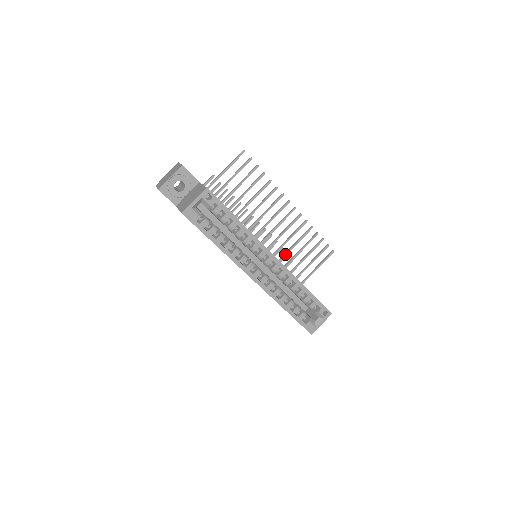
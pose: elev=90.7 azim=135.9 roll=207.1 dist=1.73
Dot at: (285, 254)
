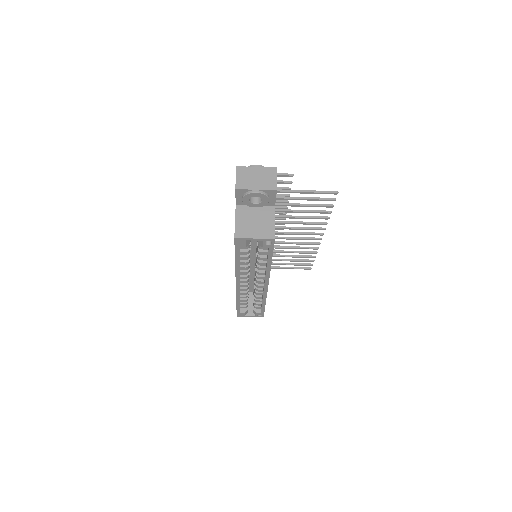
Dot at: (278, 252)
